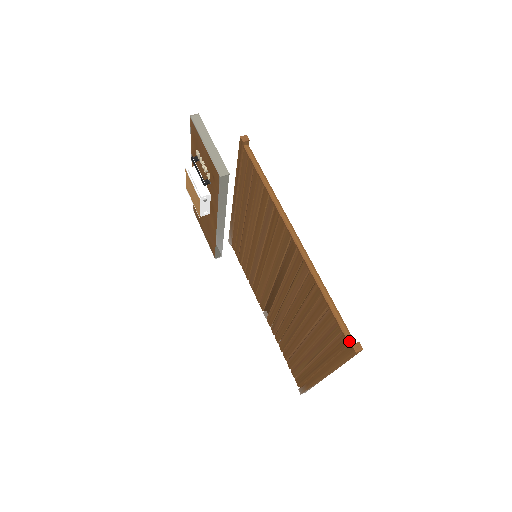
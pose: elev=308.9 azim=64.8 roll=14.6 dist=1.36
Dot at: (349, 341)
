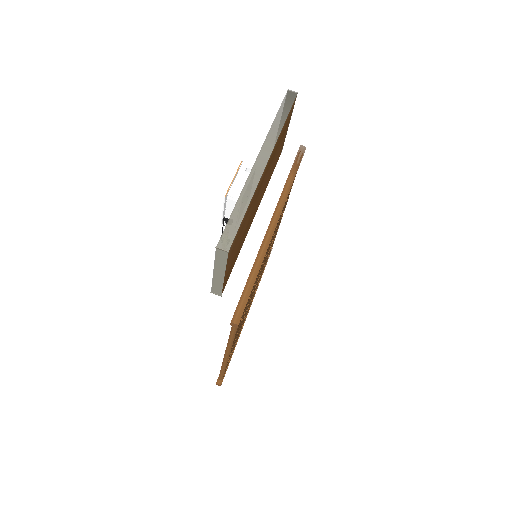
Dot at: (219, 379)
